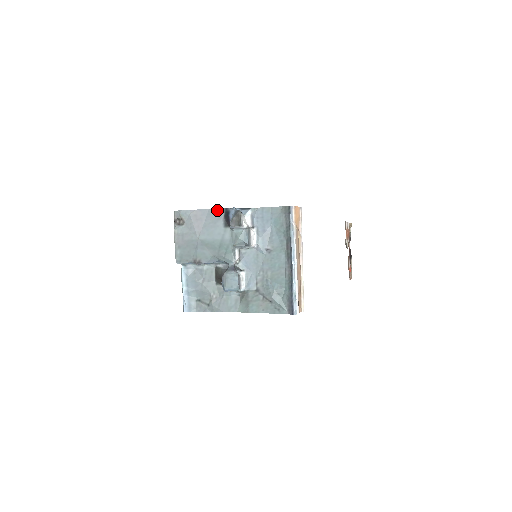
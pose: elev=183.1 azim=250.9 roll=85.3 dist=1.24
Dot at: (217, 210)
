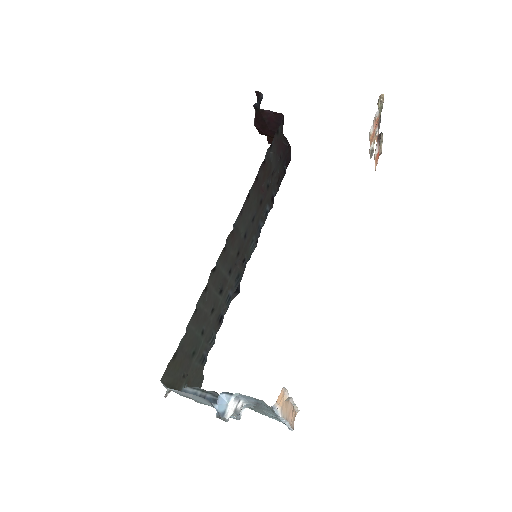
Dot at: (201, 398)
